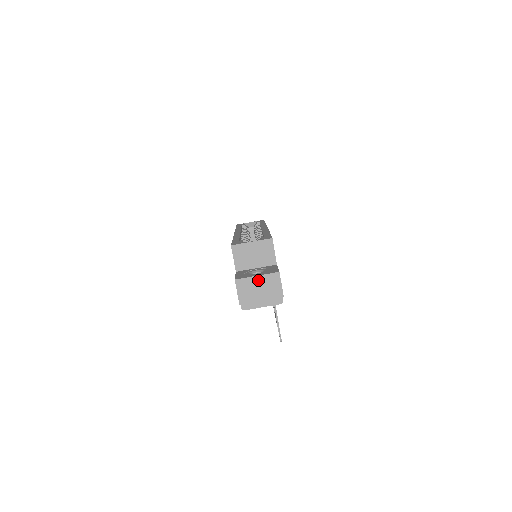
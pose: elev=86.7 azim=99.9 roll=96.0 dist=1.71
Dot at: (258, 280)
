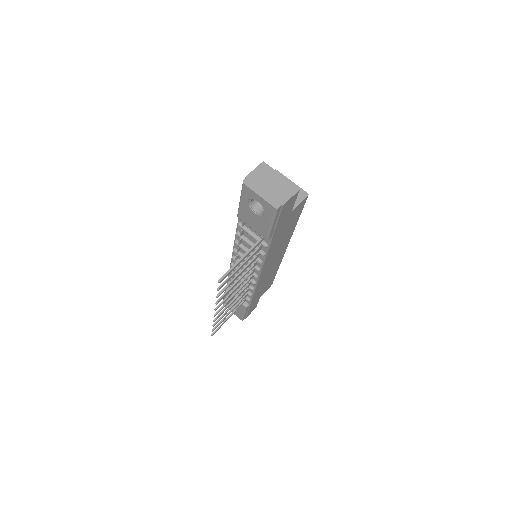
Dot at: (279, 178)
